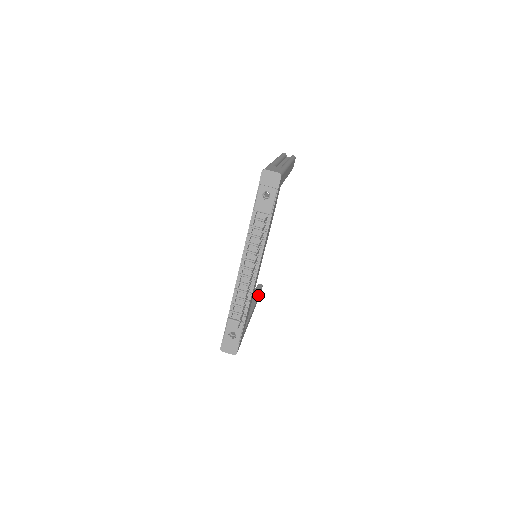
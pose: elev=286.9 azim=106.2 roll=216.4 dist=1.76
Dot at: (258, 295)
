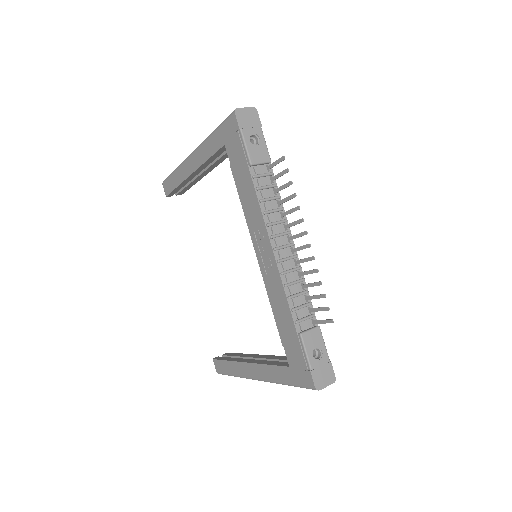
Dot at: (244, 354)
